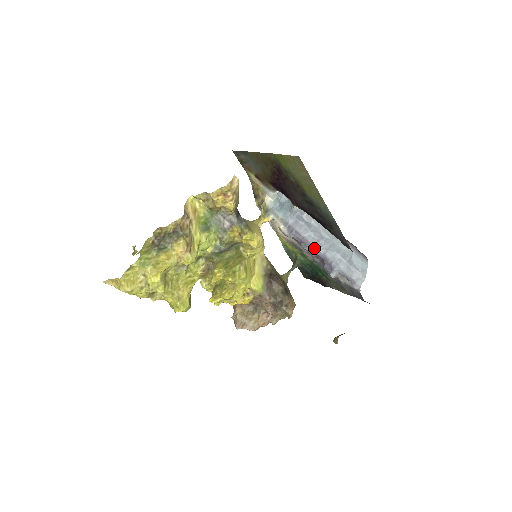
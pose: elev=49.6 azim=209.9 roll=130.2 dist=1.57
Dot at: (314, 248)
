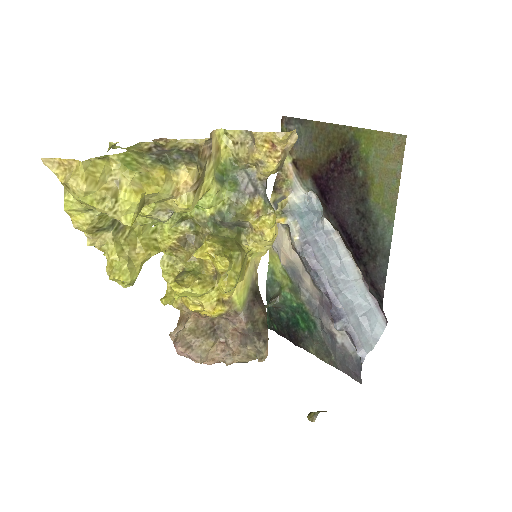
Dot at: (327, 282)
